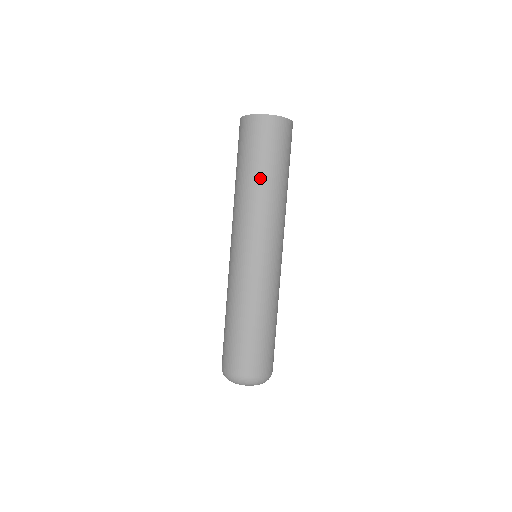
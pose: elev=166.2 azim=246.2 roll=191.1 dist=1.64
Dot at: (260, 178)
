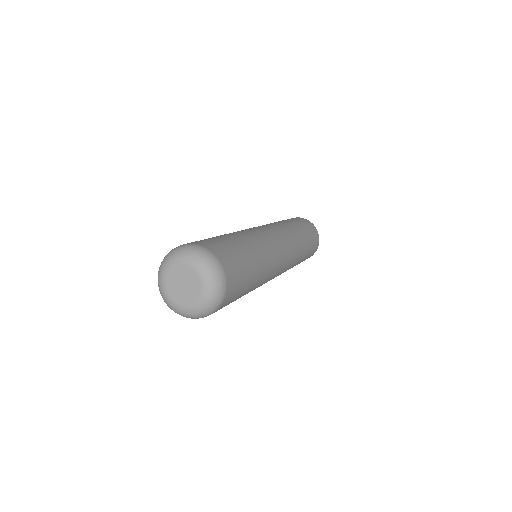
Dot at: (280, 221)
